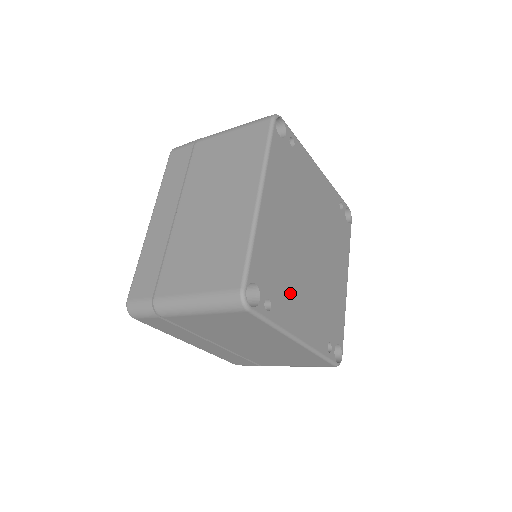
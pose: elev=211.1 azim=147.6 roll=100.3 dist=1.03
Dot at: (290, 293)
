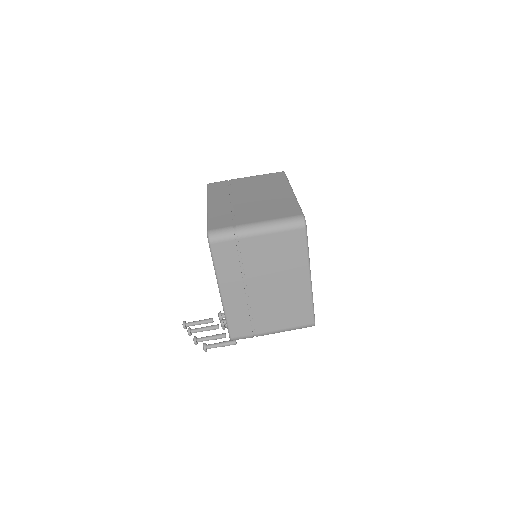
Dot at: occluded
